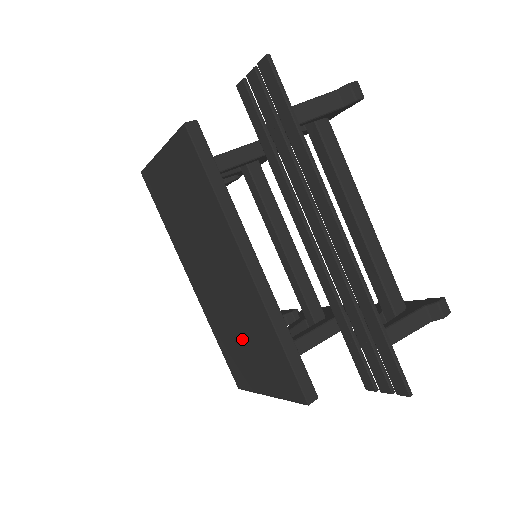
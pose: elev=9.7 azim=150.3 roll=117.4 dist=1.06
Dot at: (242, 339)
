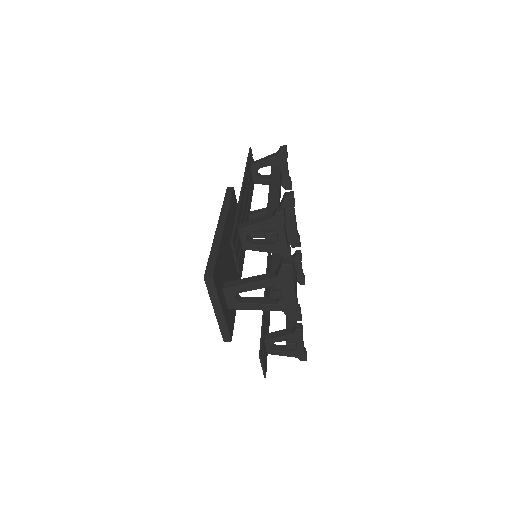
Dot at: occluded
